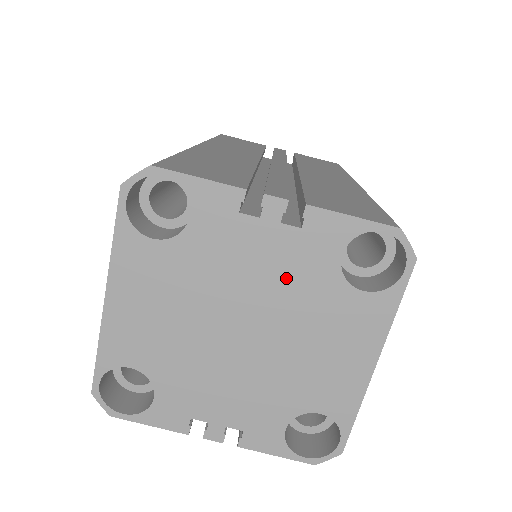
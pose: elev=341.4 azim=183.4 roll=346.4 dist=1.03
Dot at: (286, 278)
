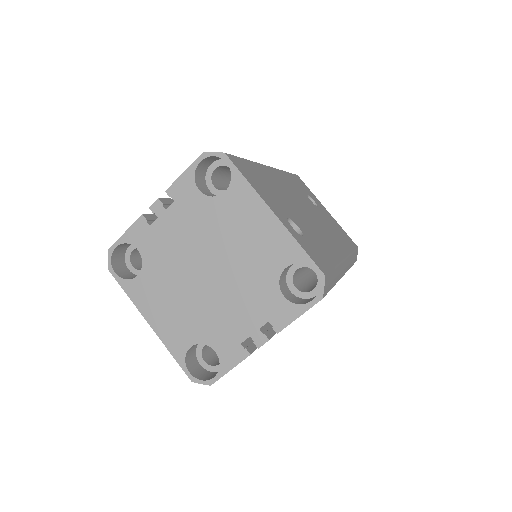
Dot at: (194, 227)
